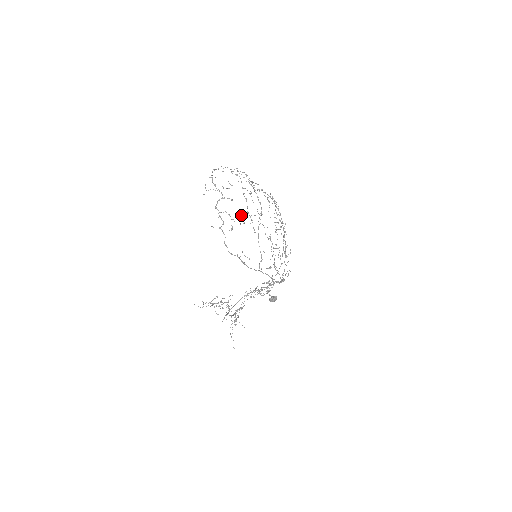
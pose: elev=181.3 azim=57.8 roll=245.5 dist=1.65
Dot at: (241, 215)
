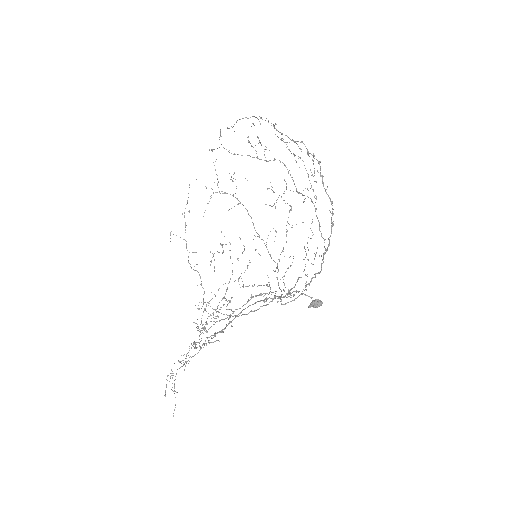
Dot at: occluded
